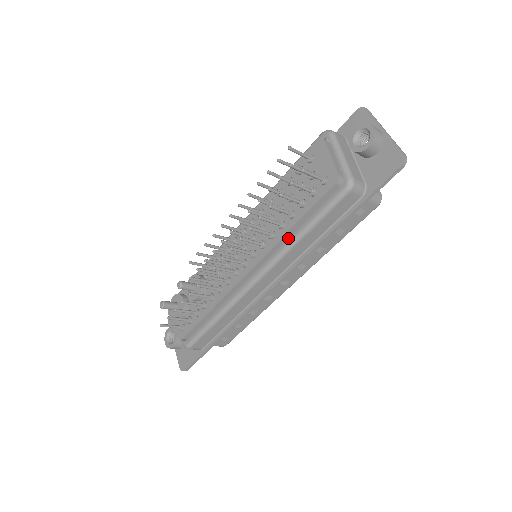
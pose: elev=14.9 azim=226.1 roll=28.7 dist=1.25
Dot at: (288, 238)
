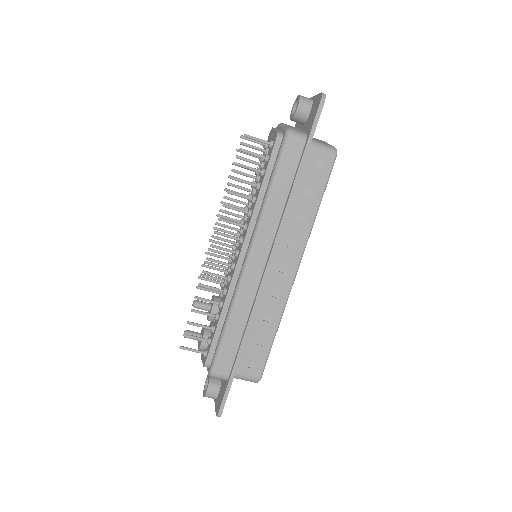
Dot at: (261, 208)
